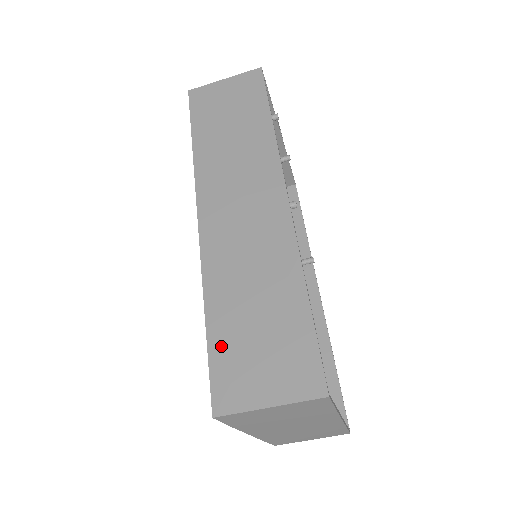
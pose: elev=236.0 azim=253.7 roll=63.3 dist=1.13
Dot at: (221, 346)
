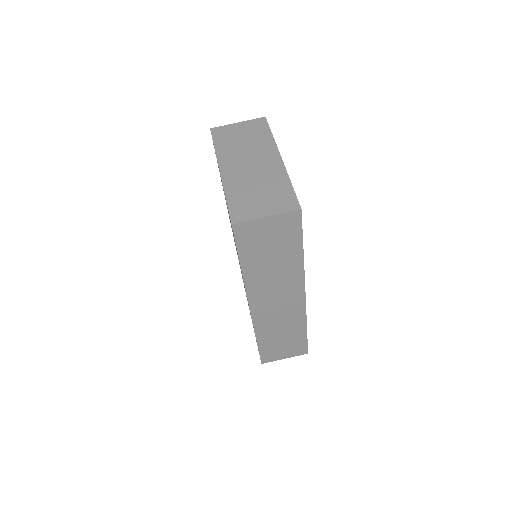
Dot at: occluded
